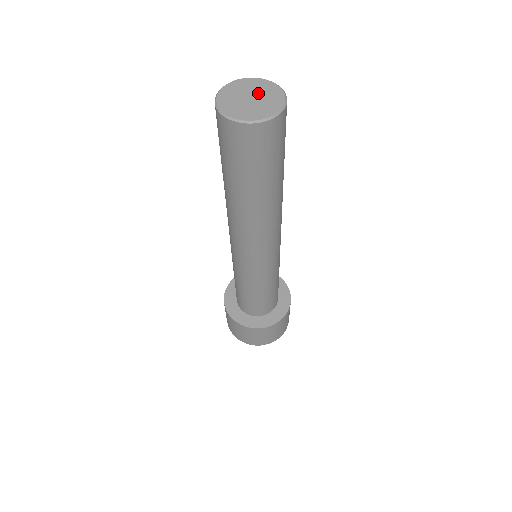
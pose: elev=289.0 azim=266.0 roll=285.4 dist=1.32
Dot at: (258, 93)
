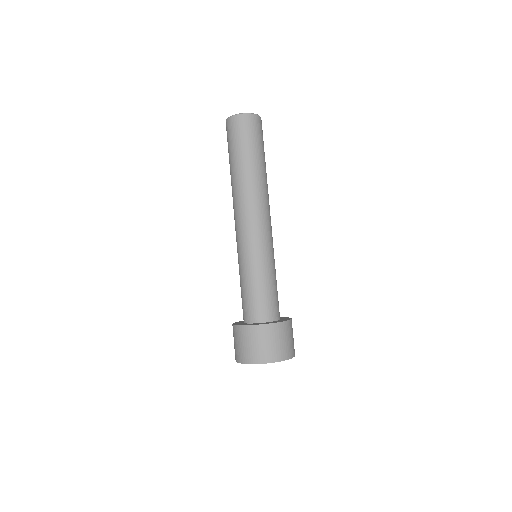
Dot at: occluded
